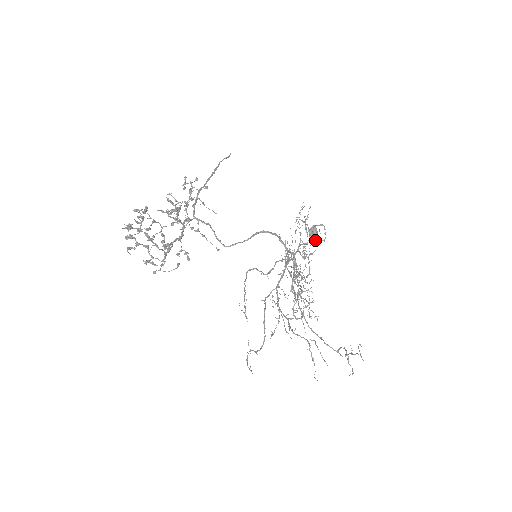
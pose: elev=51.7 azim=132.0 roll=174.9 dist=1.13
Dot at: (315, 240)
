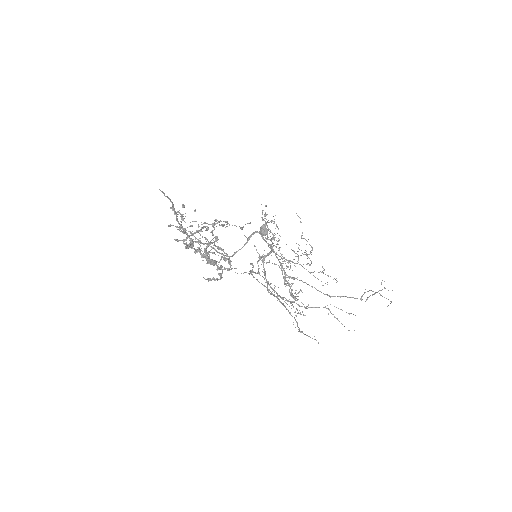
Dot at: occluded
